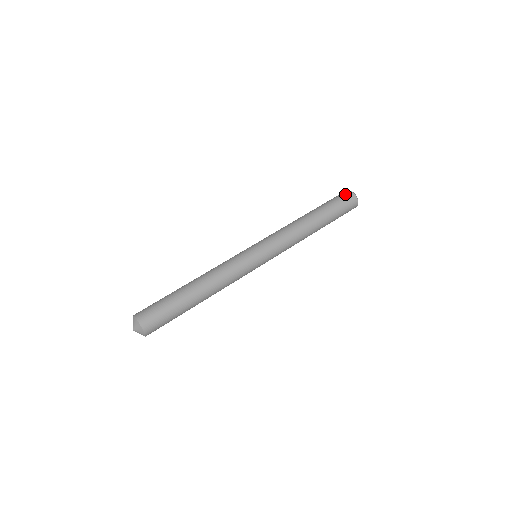
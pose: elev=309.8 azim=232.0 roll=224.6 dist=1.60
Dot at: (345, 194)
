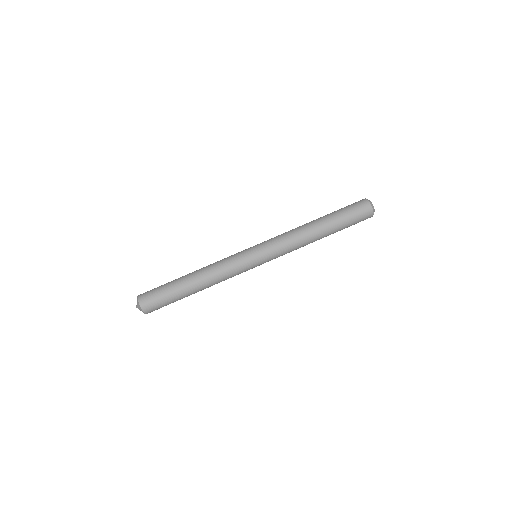
Dot at: (360, 203)
